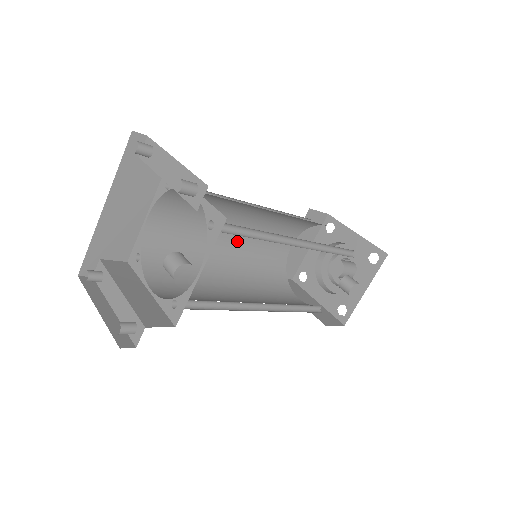
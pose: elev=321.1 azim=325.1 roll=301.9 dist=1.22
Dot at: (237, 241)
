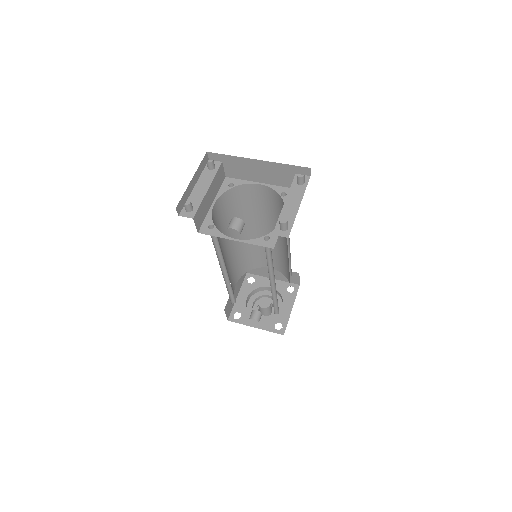
Dot at: occluded
